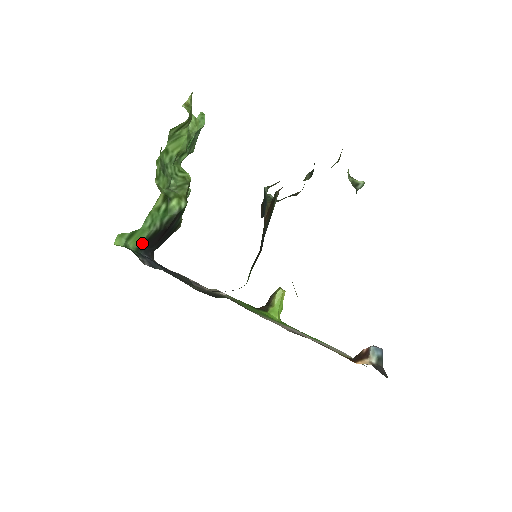
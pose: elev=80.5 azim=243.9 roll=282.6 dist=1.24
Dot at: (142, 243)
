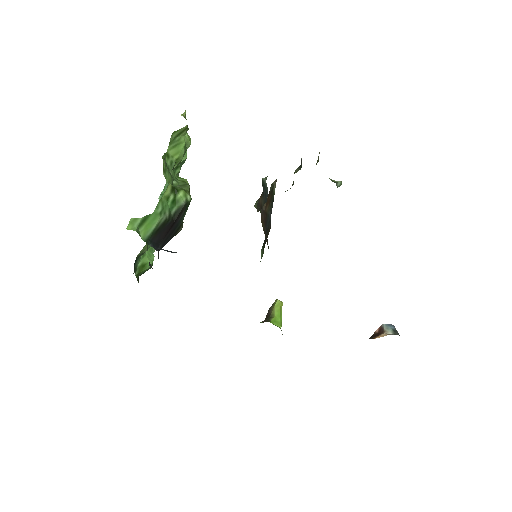
Dot at: (152, 233)
